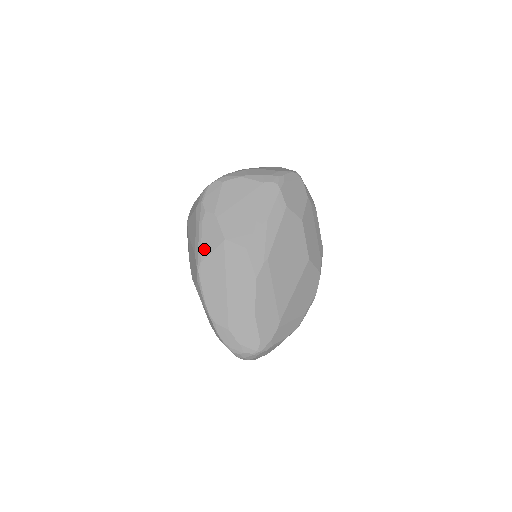
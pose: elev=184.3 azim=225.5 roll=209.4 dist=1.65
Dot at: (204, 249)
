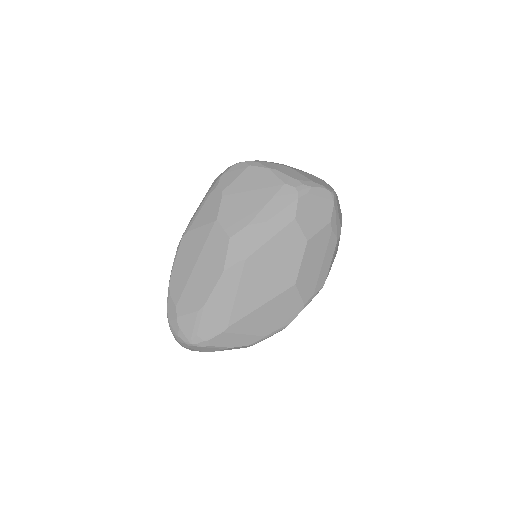
Dot at: (197, 220)
